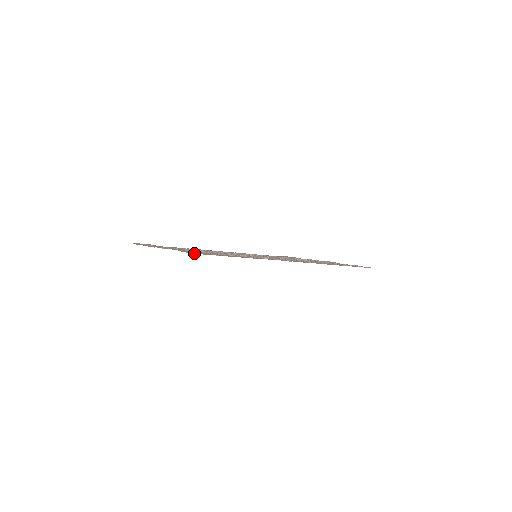
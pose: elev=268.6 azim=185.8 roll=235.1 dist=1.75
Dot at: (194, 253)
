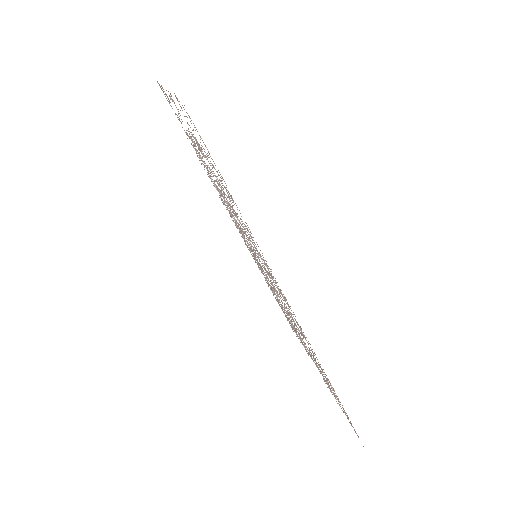
Dot at: occluded
